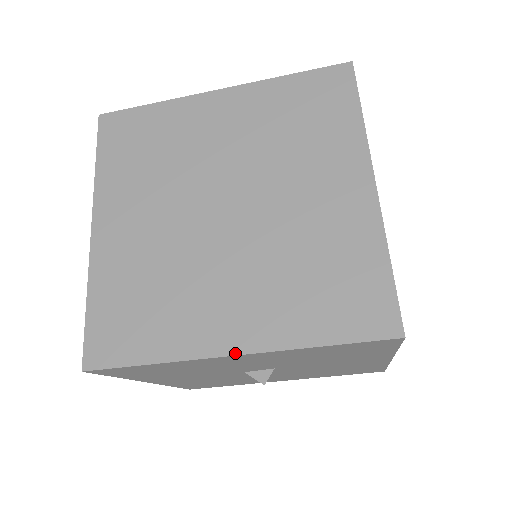
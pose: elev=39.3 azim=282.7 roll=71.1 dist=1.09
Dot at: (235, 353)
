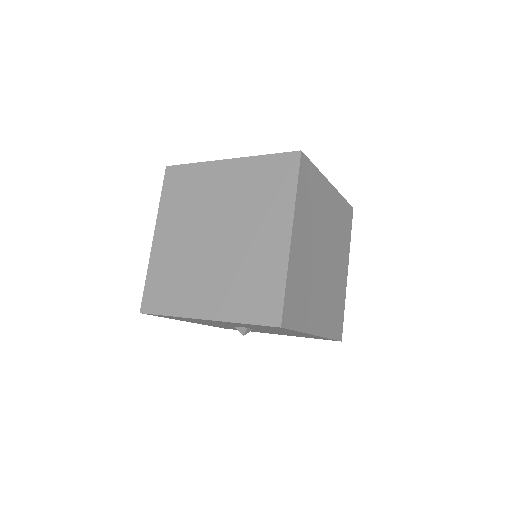
Dot at: (204, 318)
